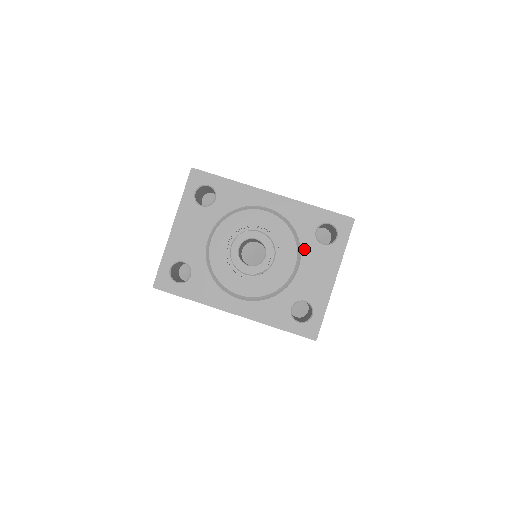
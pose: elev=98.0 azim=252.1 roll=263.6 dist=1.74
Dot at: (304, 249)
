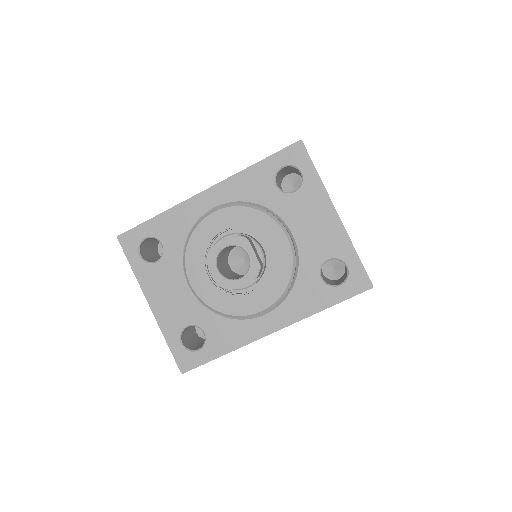
Dot at: (281, 213)
